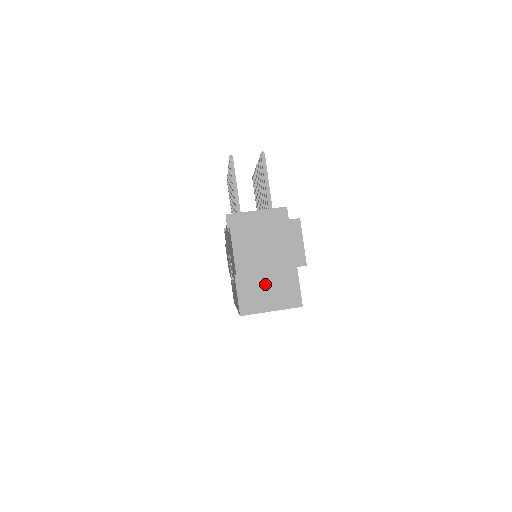
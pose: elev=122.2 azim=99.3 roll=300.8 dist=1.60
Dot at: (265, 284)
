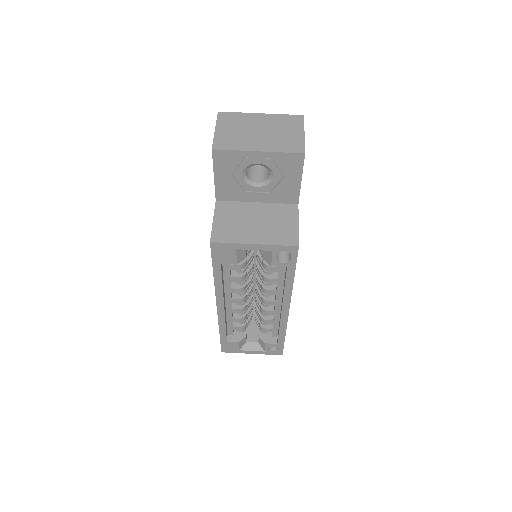
Dot at: (252, 215)
